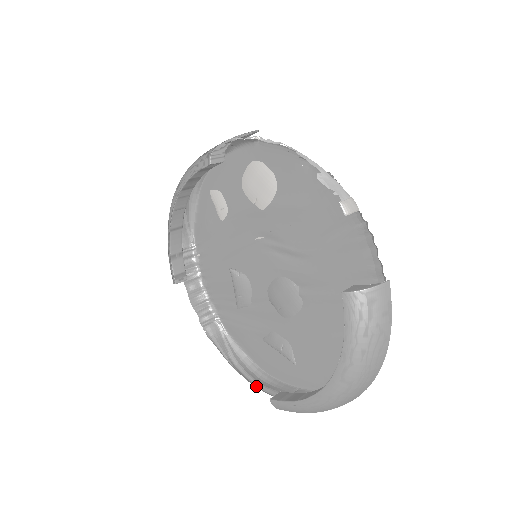
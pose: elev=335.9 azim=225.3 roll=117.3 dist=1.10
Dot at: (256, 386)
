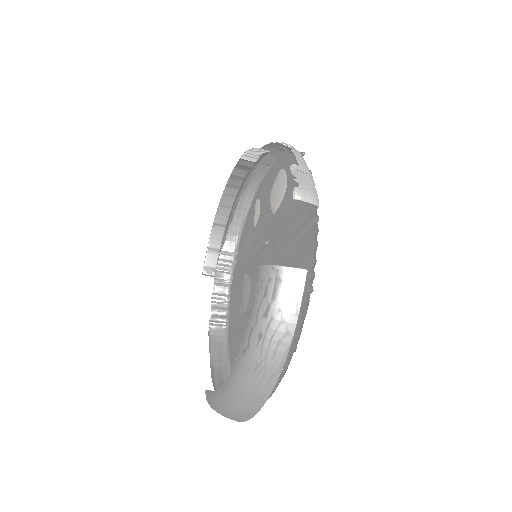
Dot at: (215, 388)
